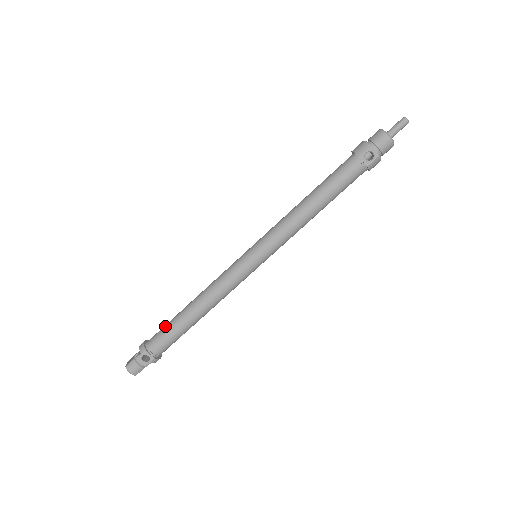
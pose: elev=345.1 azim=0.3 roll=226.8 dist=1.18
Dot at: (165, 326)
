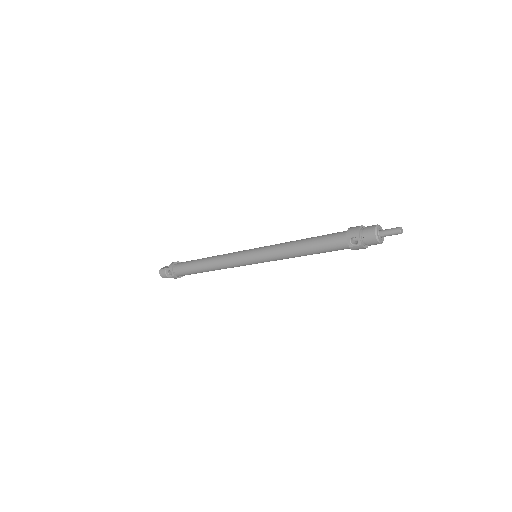
Dot at: (188, 261)
